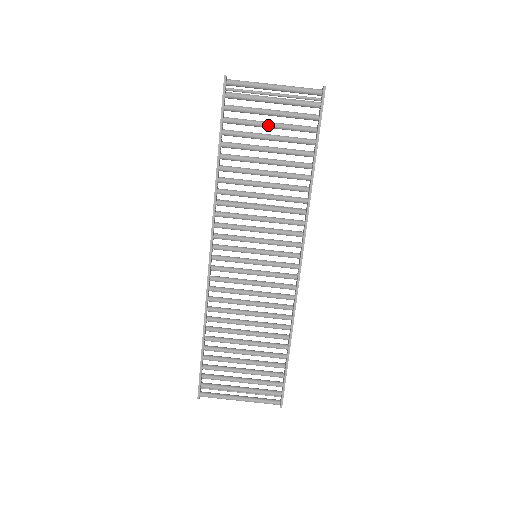
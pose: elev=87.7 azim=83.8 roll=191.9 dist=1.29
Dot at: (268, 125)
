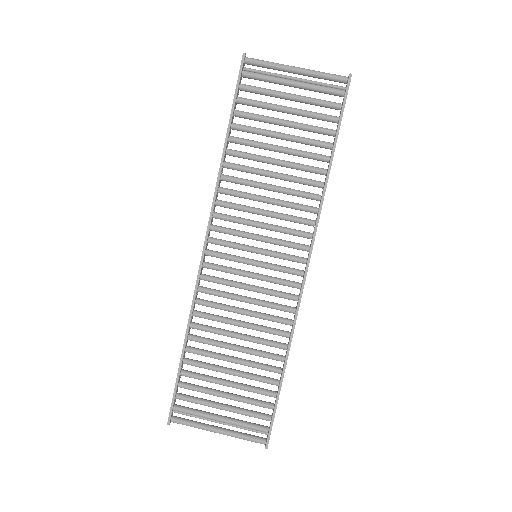
Dot at: (285, 109)
